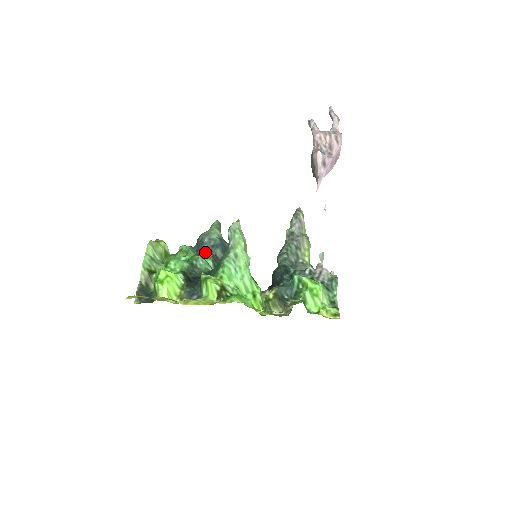
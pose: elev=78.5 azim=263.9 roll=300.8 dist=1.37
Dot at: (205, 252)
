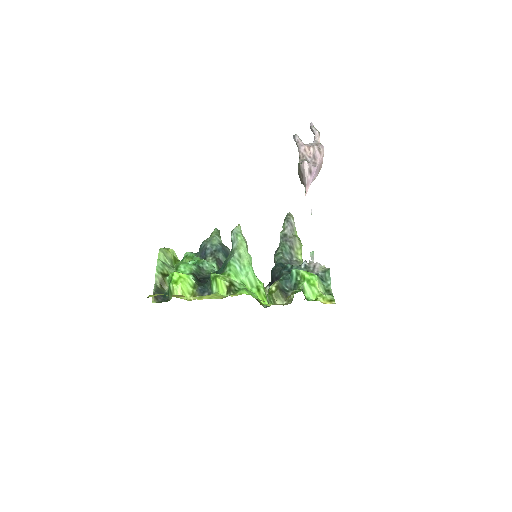
Dot at: (209, 256)
